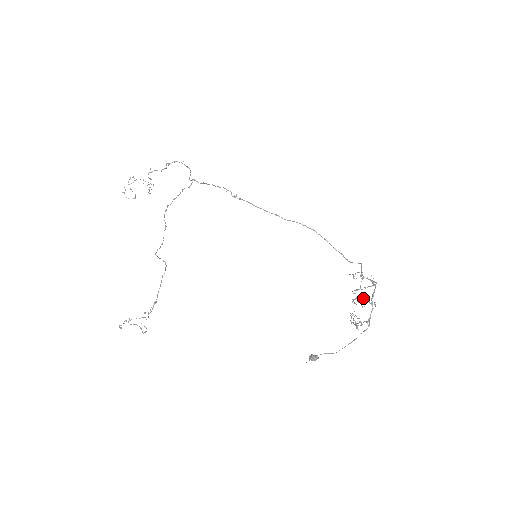
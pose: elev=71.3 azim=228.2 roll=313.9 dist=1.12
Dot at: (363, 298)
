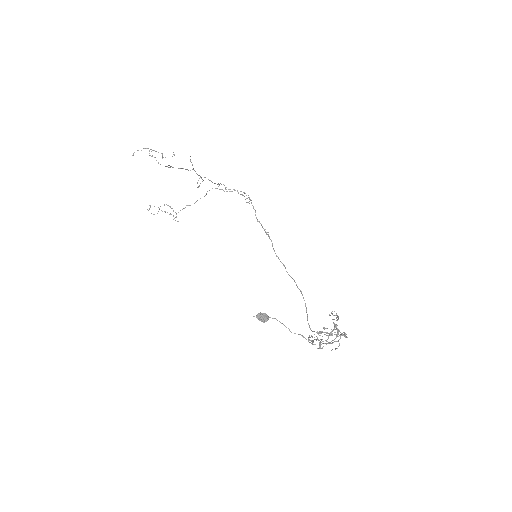
Dot at: (337, 325)
